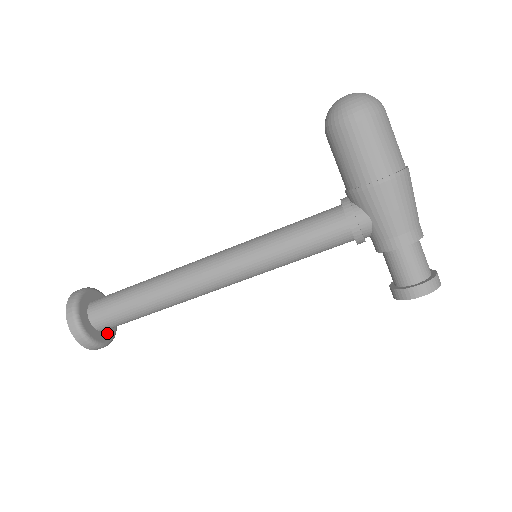
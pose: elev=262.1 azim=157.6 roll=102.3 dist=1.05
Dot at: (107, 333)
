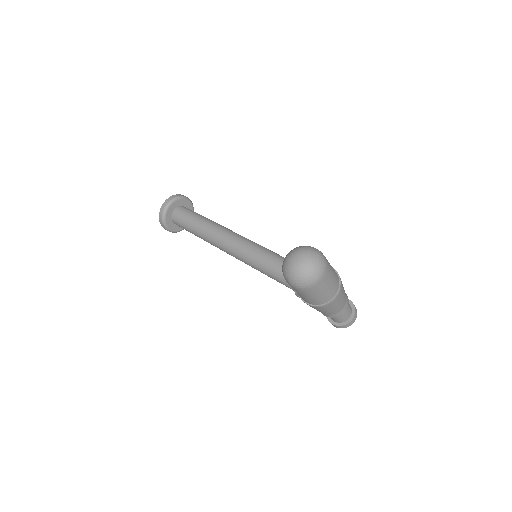
Dot at: occluded
